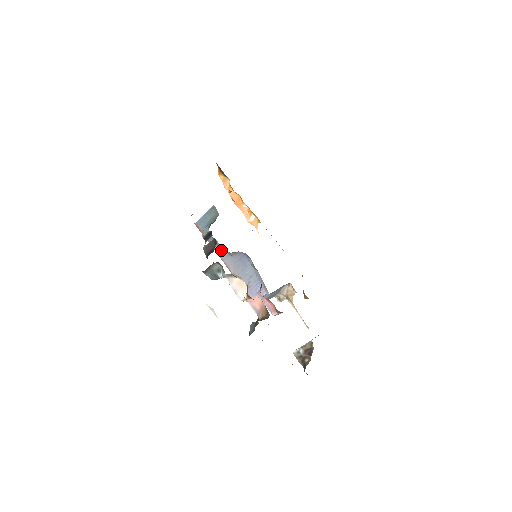
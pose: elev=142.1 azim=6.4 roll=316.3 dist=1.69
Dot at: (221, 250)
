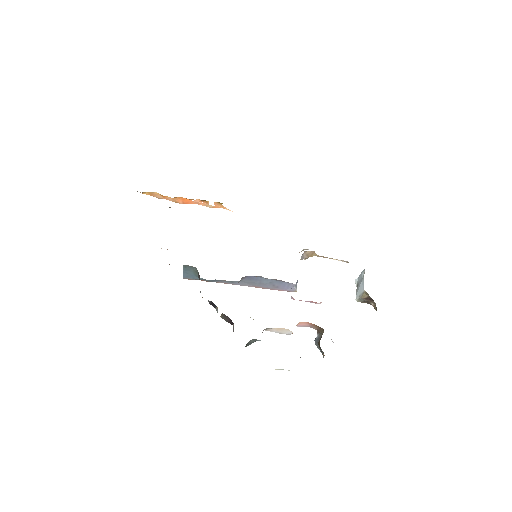
Dot at: (226, 282)
